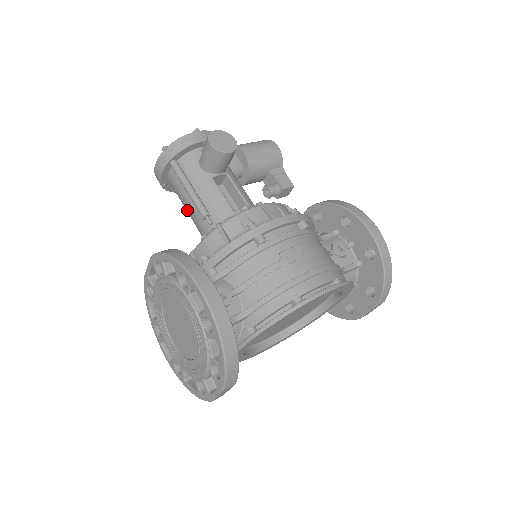
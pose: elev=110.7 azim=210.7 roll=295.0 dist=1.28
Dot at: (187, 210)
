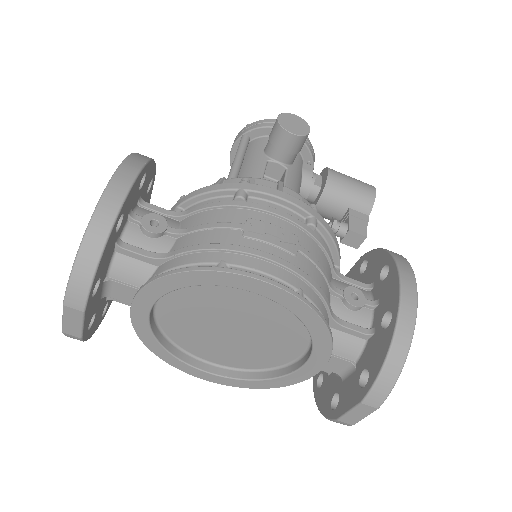
Dot at: occluded
